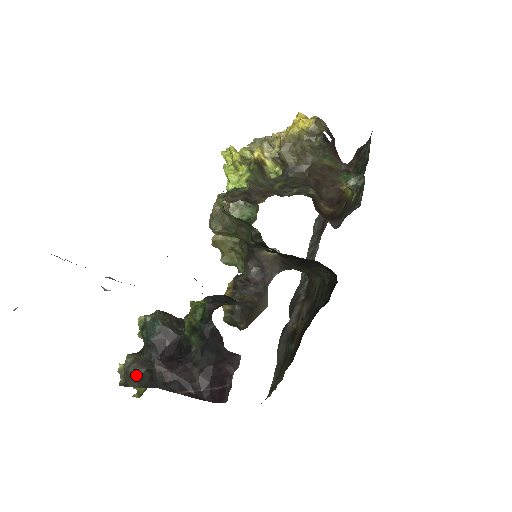
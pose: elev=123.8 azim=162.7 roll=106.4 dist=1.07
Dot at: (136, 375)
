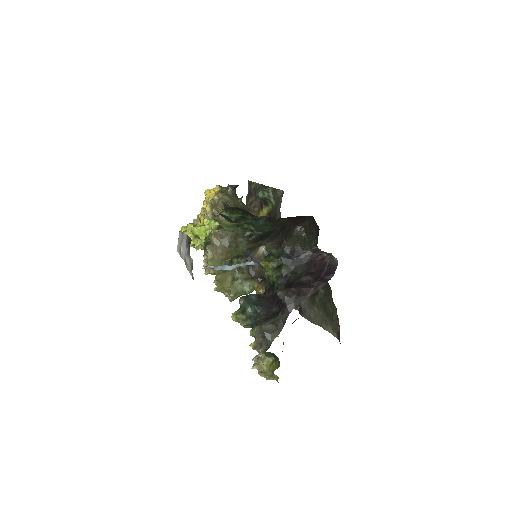
Dot at: (271, 328)
